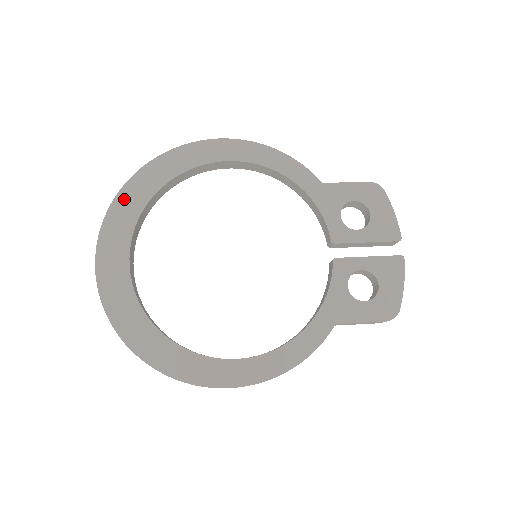
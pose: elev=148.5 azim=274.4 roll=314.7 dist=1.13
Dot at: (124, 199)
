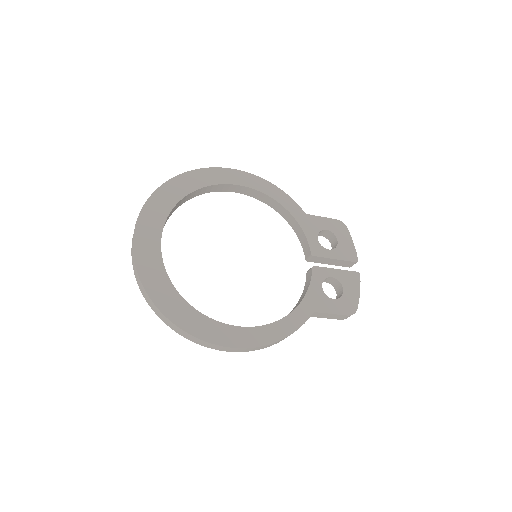
Dot at: (160, 195)
